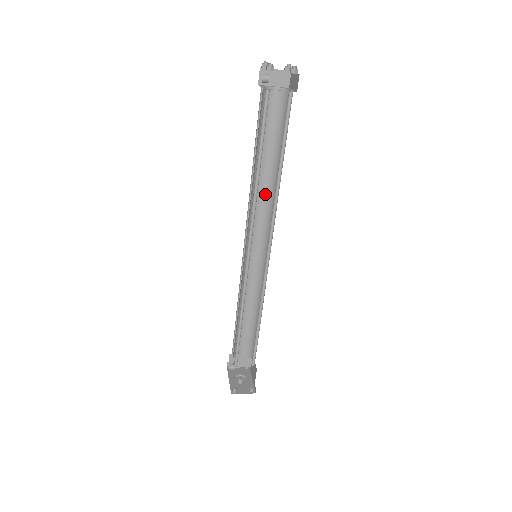
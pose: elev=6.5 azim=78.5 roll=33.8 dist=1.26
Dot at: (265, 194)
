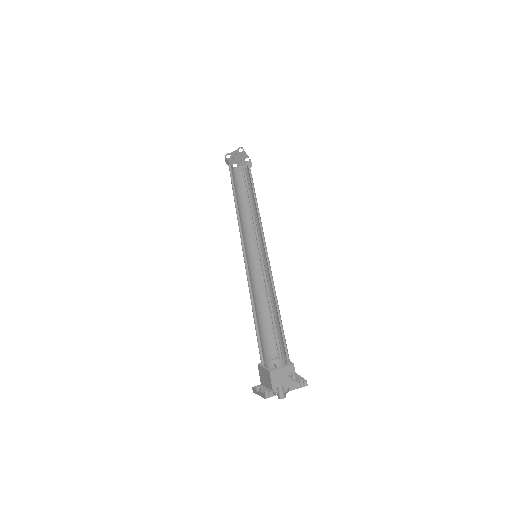
Dot at: (242, 222)
